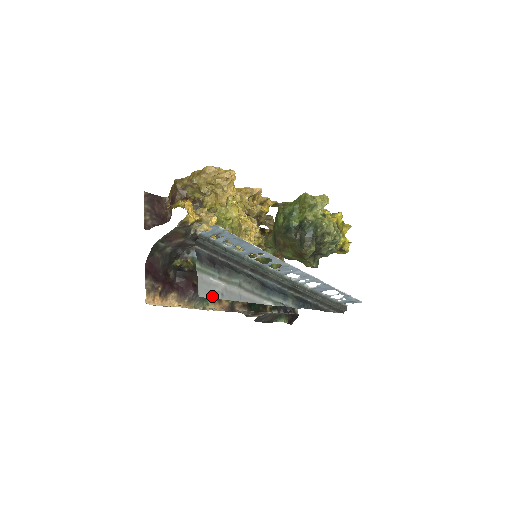
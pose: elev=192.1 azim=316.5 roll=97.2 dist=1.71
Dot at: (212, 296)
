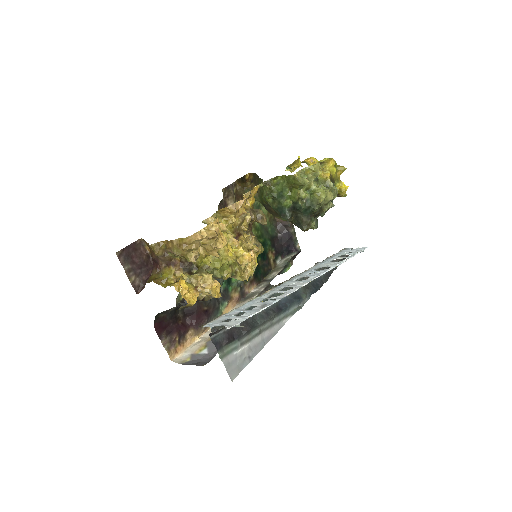
Dot at: (242, 367)
